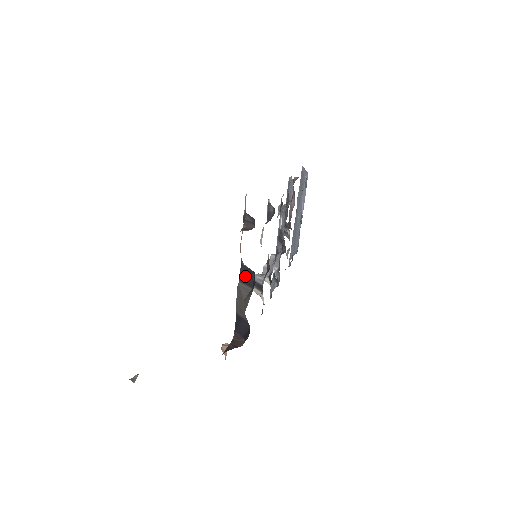
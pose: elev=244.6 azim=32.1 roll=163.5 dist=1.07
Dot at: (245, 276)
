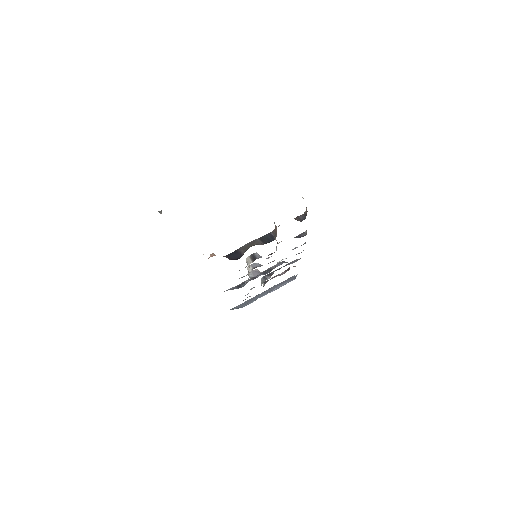
Dot at: (266, 238)
